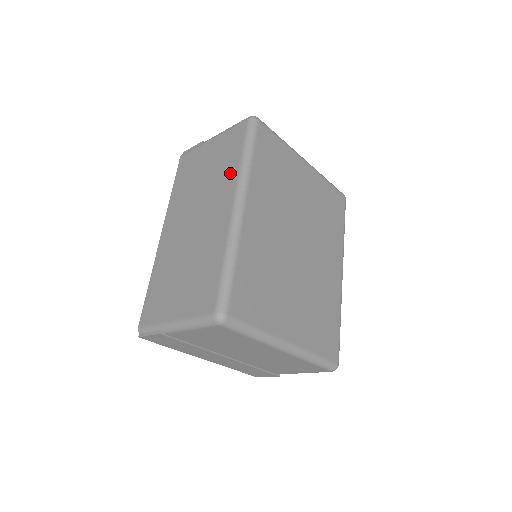
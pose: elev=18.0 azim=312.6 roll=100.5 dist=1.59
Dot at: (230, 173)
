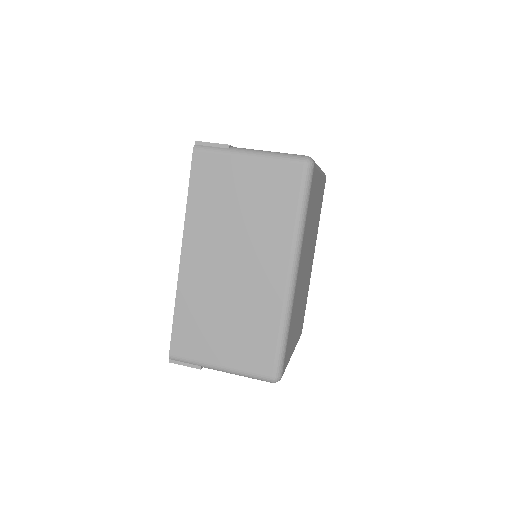
Dot at: (282, 230)
